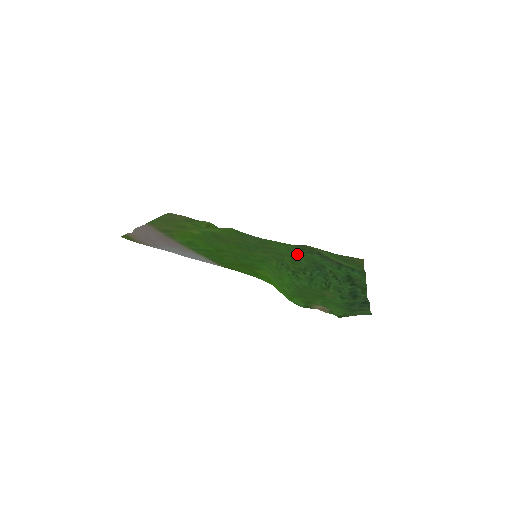
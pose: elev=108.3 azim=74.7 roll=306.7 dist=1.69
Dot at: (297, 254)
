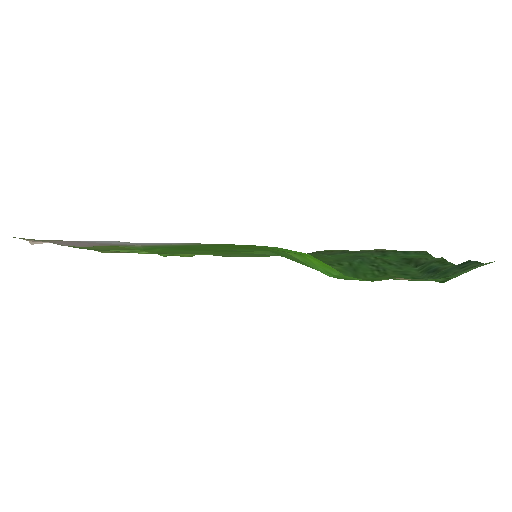
Dot at: occluded
